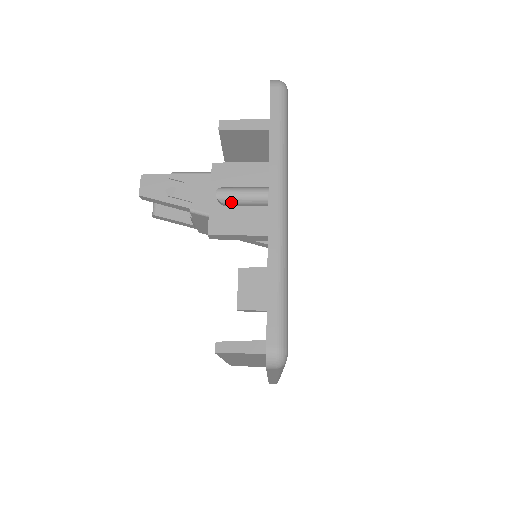
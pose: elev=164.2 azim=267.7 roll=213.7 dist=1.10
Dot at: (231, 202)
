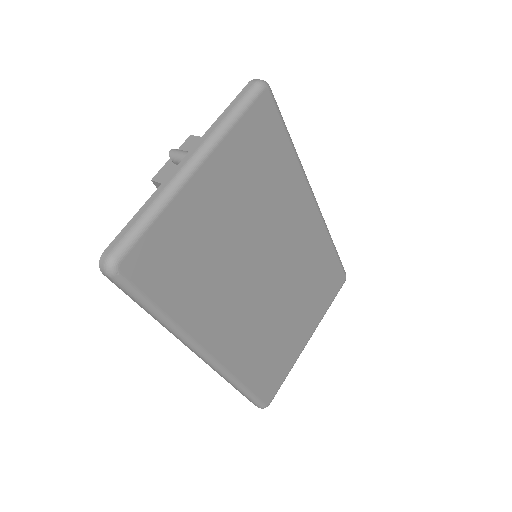
Dot at: (176, 160)
